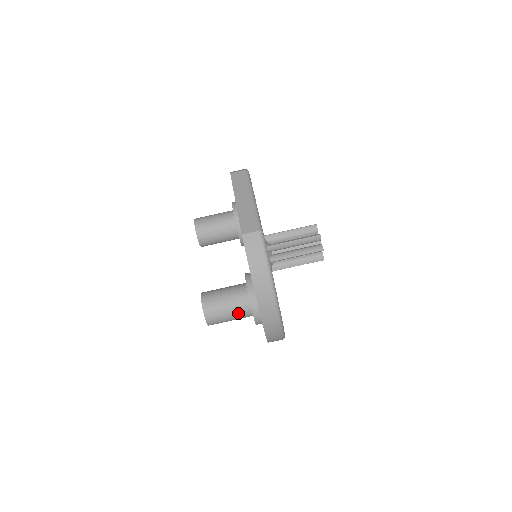
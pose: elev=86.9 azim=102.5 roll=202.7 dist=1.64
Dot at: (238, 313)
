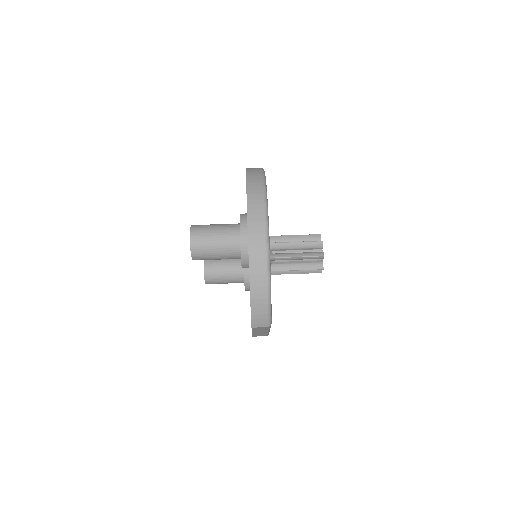
Dot at: (225, 232)
